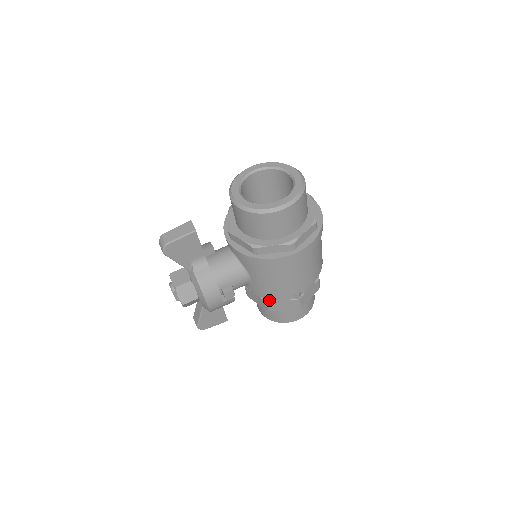
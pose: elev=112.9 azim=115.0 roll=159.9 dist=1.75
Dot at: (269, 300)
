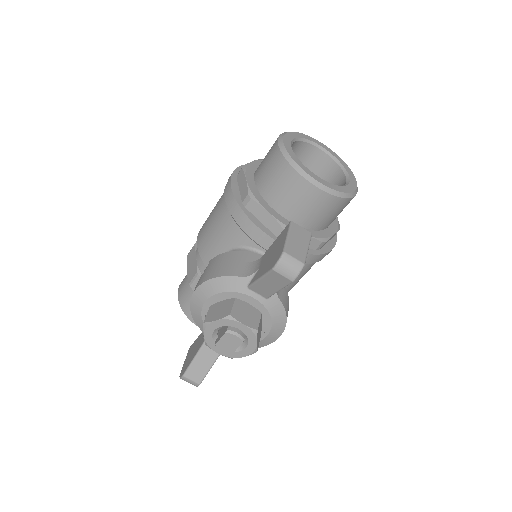
Dot at: occluded
